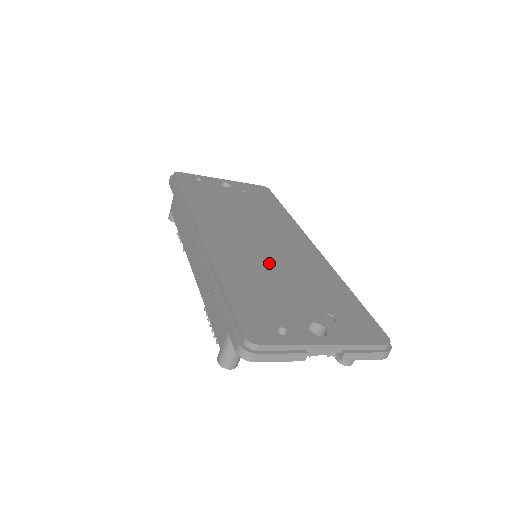
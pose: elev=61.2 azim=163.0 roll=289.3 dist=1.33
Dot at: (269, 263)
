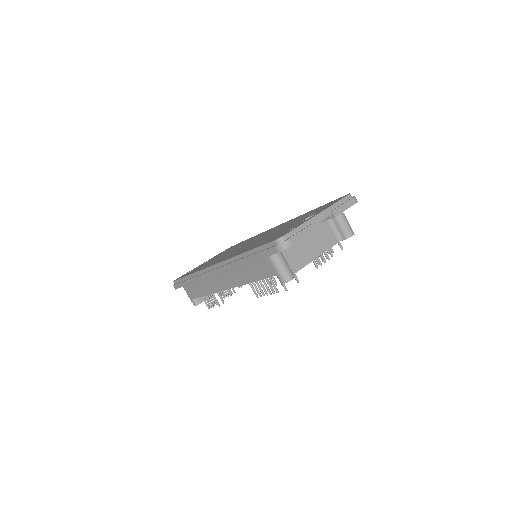
Dot at: occluded
